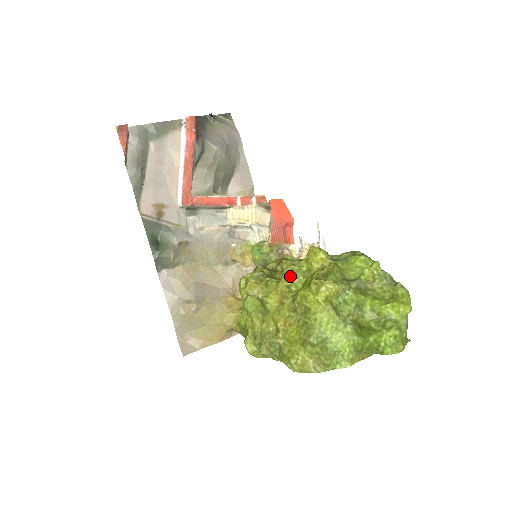
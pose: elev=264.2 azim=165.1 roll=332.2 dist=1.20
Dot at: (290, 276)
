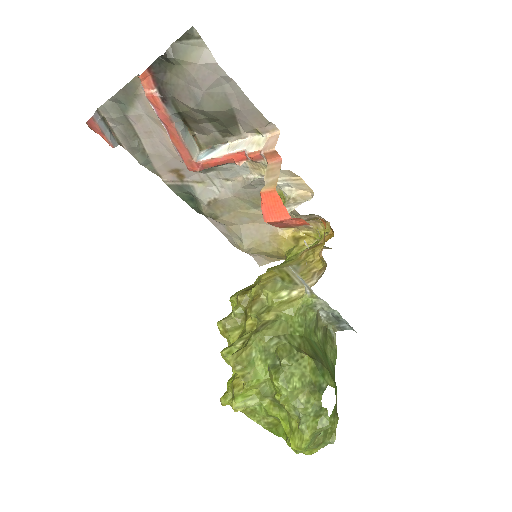
Dot at: (226, 362)
